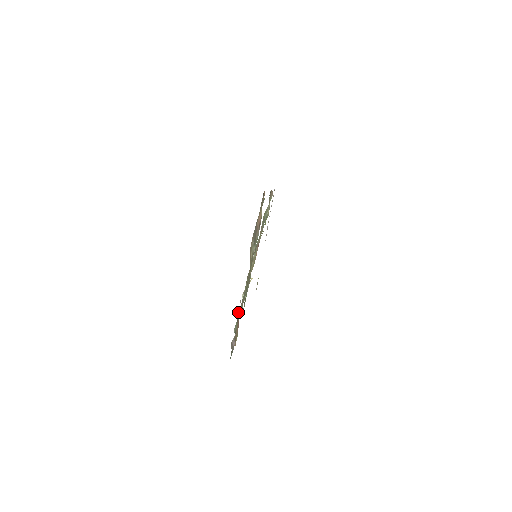
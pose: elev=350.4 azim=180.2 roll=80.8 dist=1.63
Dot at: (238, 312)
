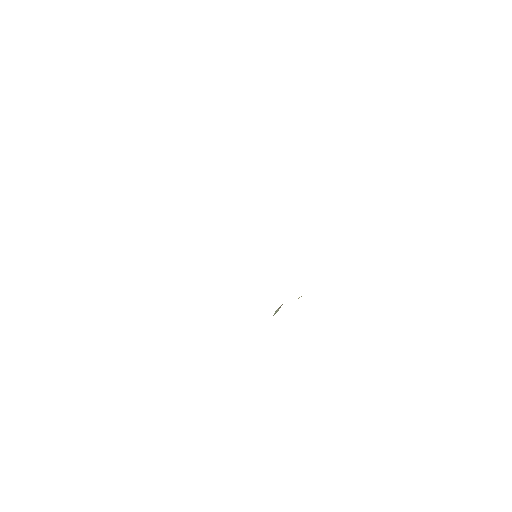
Dot at: occluded
